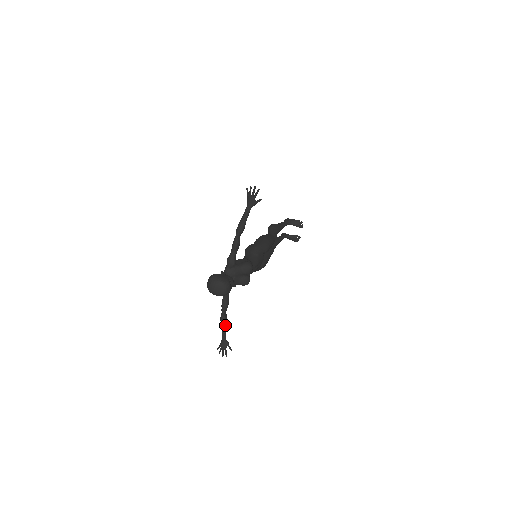
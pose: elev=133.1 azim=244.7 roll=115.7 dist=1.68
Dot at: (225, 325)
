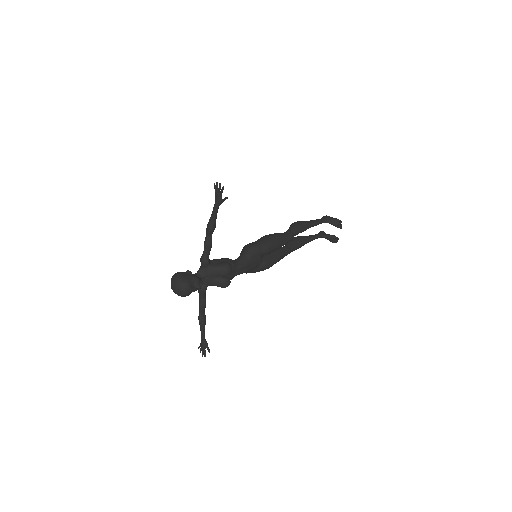
Dot at: (203, 325)
